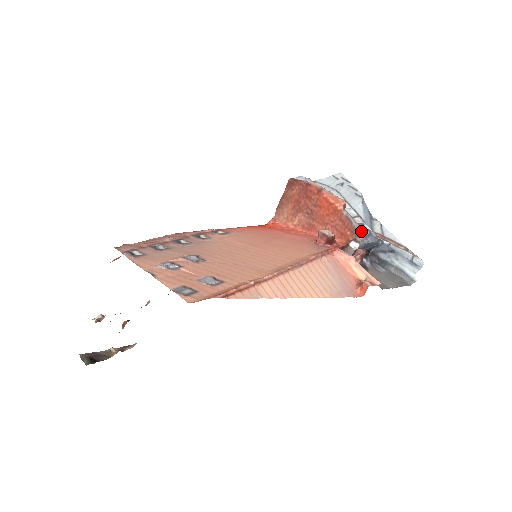
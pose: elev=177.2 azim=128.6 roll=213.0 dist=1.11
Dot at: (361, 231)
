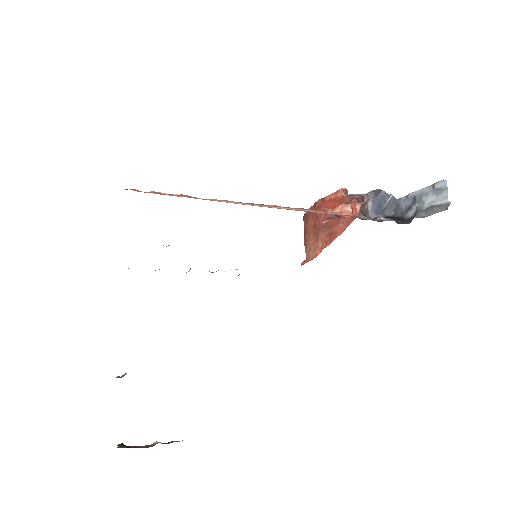
Dot at: (363, 194)
